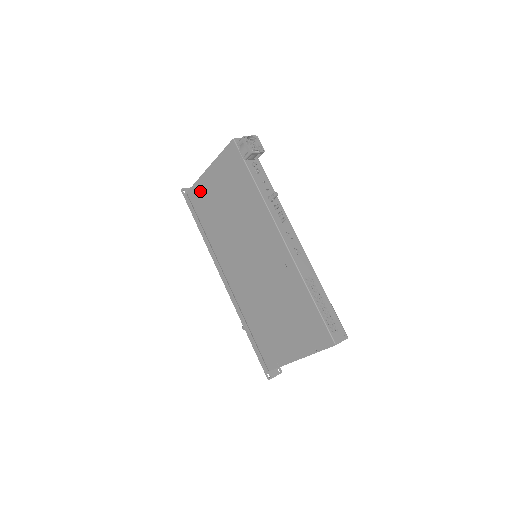
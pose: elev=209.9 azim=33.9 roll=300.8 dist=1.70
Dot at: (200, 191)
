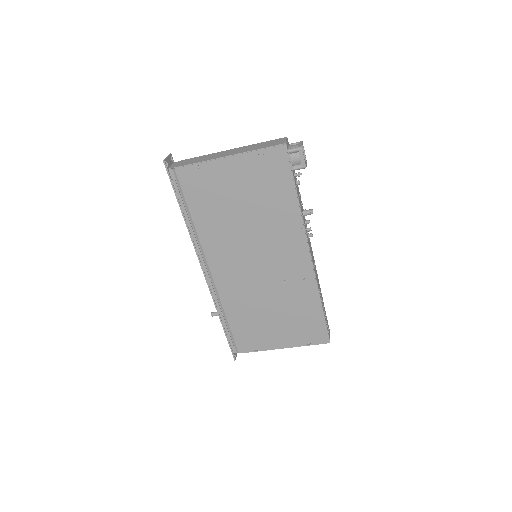
Dot at: (202, 176)
